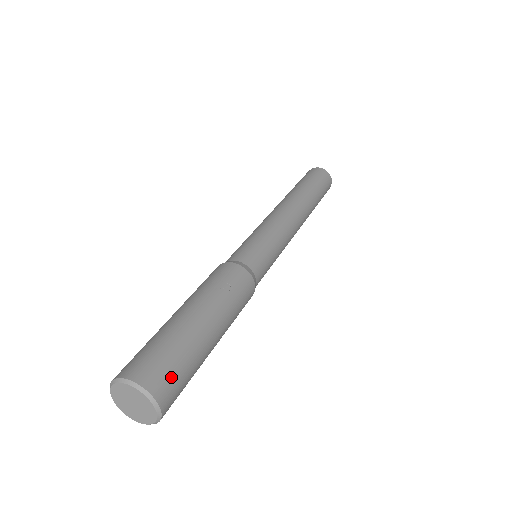
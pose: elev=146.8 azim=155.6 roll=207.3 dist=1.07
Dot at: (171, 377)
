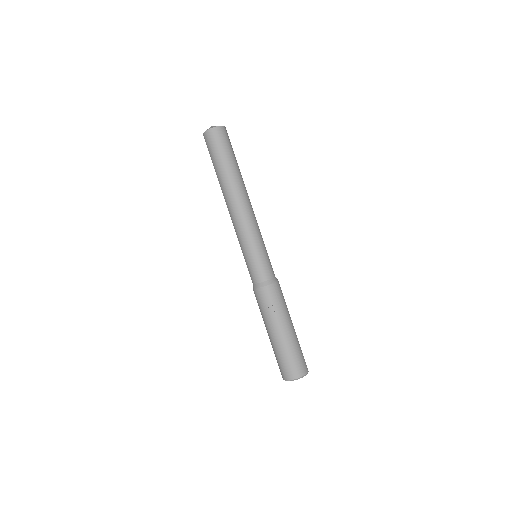
Dot at: (296, 365)
